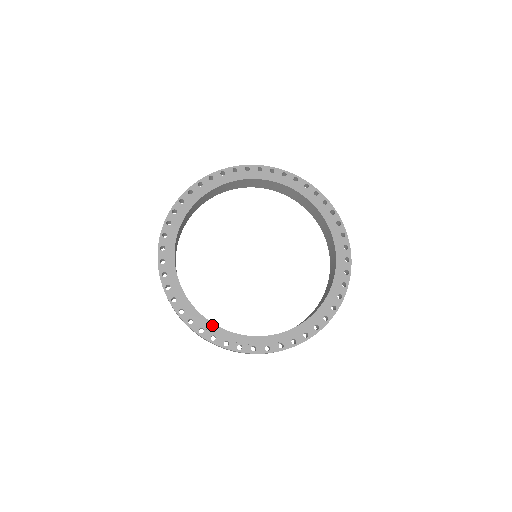
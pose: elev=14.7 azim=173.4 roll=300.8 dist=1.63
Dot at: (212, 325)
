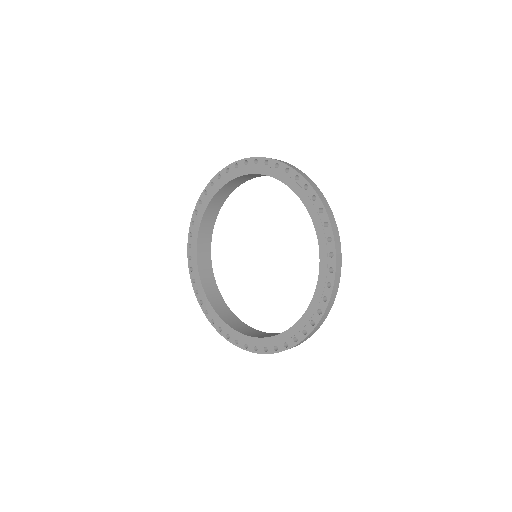
Dot at: (197, 273)
